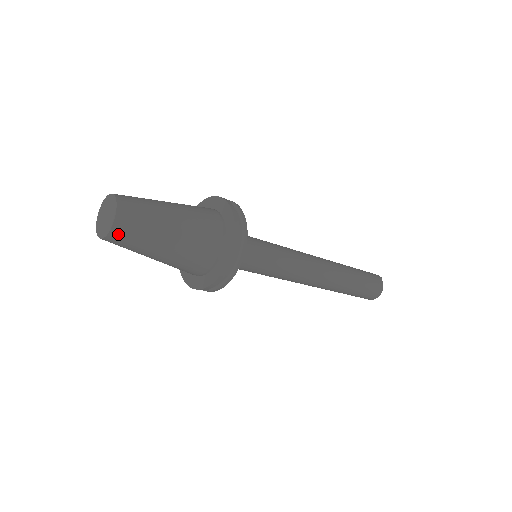
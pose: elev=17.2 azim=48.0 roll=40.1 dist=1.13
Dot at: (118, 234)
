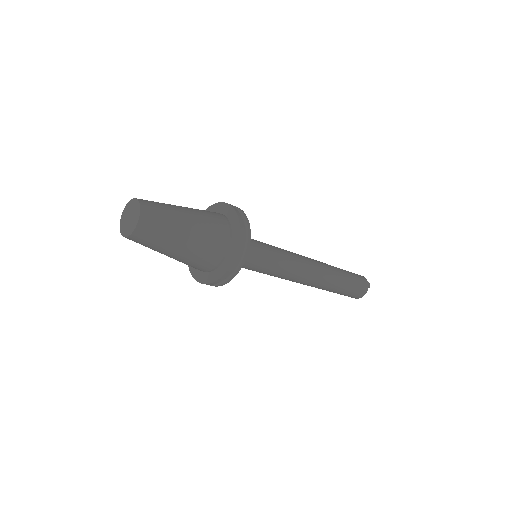
Dot at: (132, 240)
